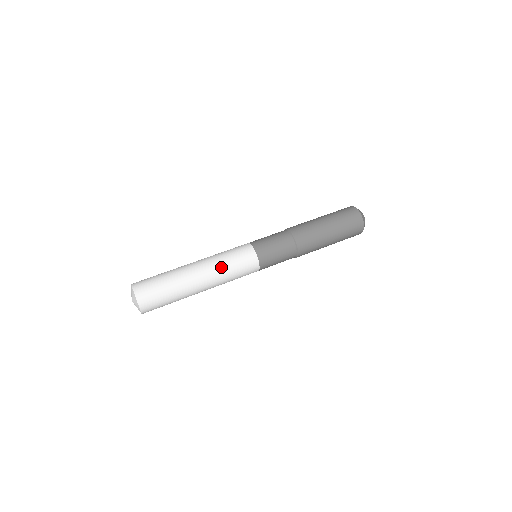
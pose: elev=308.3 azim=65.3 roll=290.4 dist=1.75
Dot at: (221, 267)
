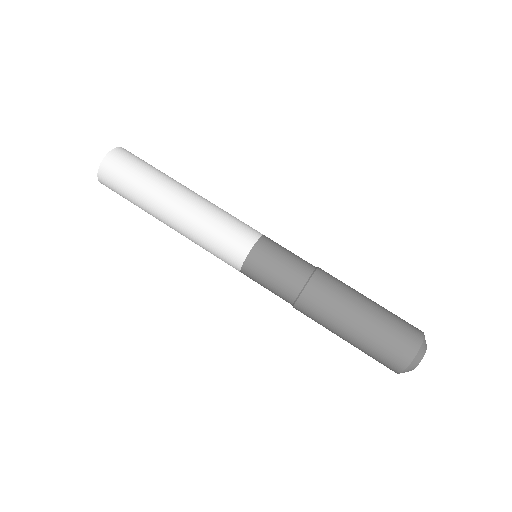
Dot at: (196, 234)
